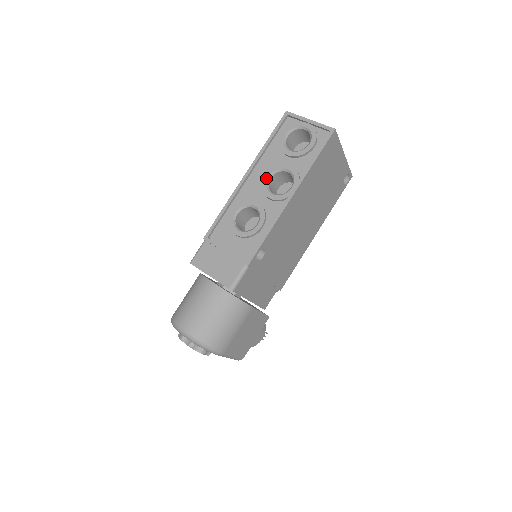
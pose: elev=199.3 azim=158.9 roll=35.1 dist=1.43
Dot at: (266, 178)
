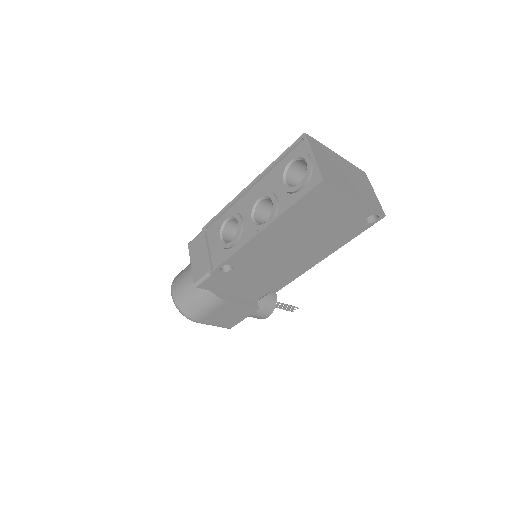
Dot at: (256, 199)
